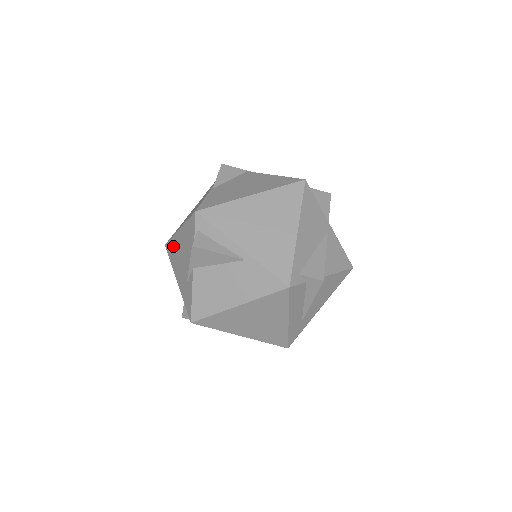
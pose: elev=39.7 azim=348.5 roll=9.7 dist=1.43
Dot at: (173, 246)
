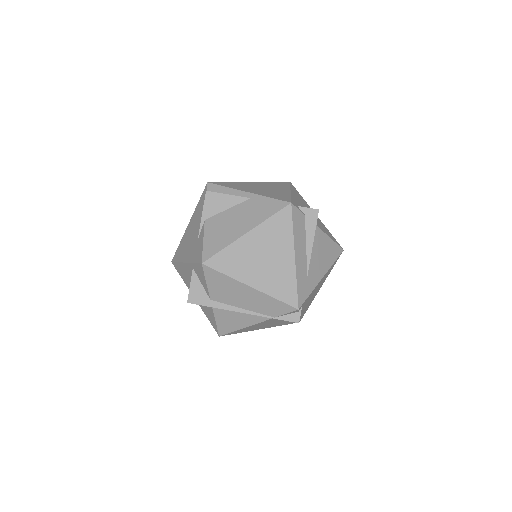
Dot at: (182, 244)
